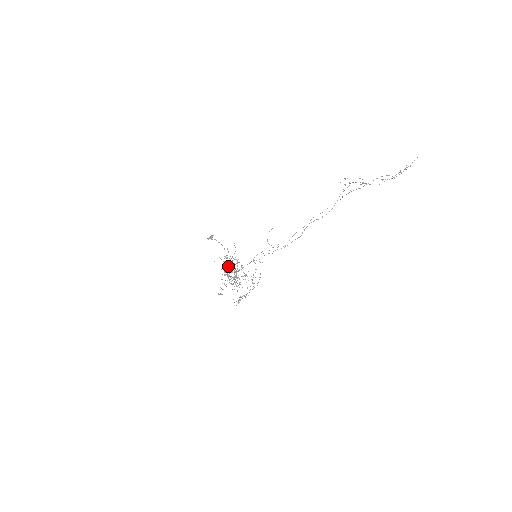
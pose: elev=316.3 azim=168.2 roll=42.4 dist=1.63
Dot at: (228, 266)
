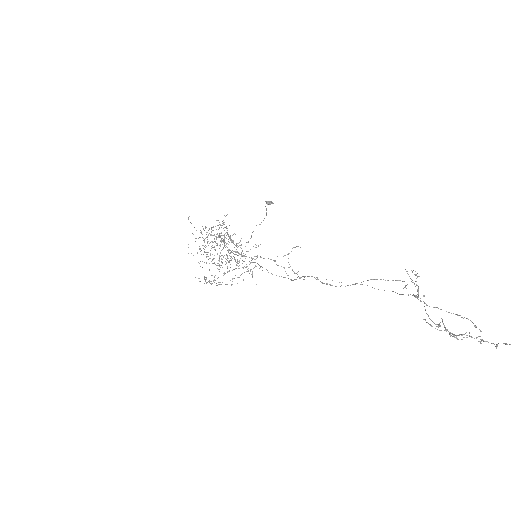
Dot at: (211, 234)
